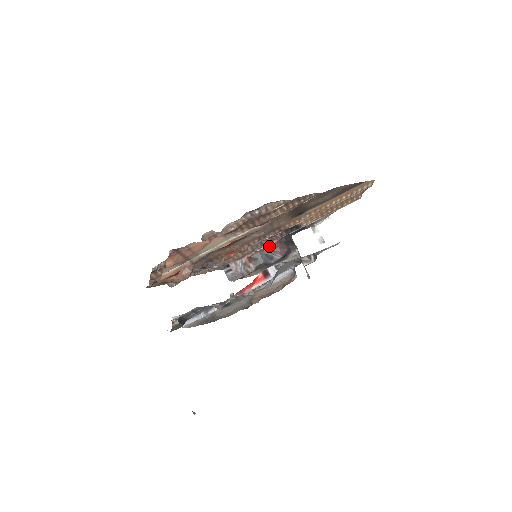
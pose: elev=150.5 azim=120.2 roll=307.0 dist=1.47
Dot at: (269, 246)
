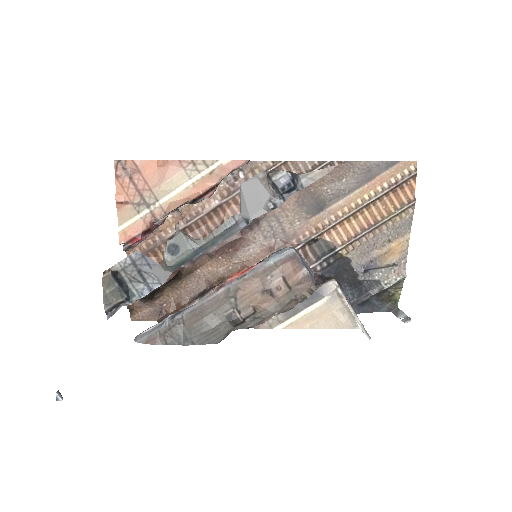
Dot at: occluded
